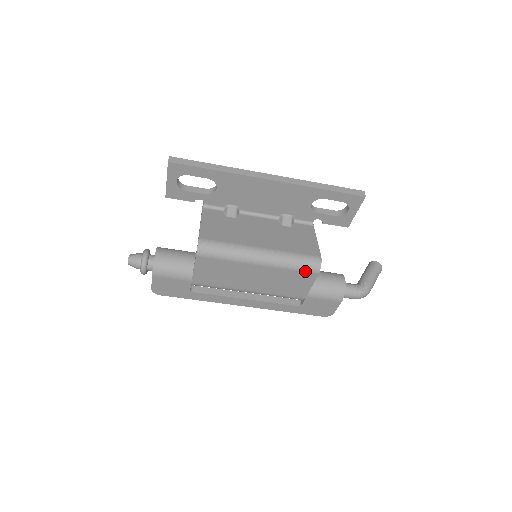
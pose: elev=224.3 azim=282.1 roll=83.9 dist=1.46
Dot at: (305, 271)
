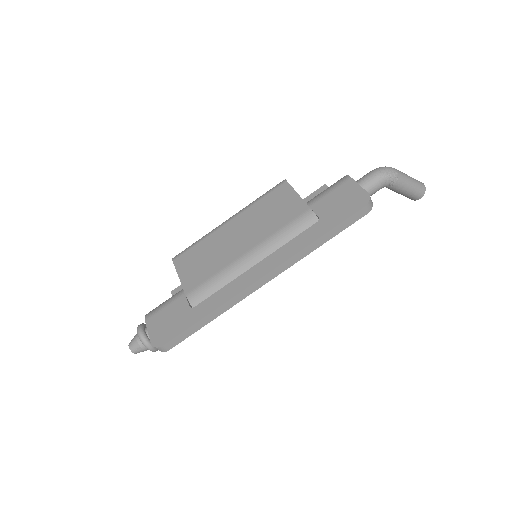
Dot at: (273, 190)
